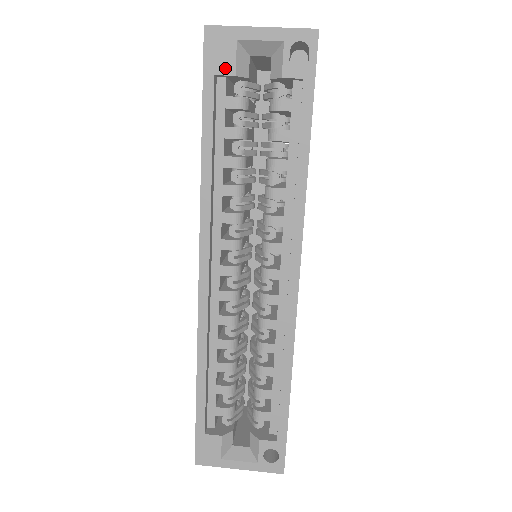
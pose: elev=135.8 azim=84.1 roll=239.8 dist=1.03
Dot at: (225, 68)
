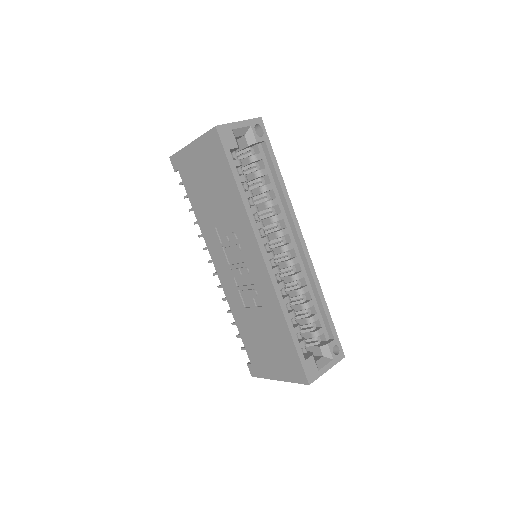
Dot at: (233, 145)
